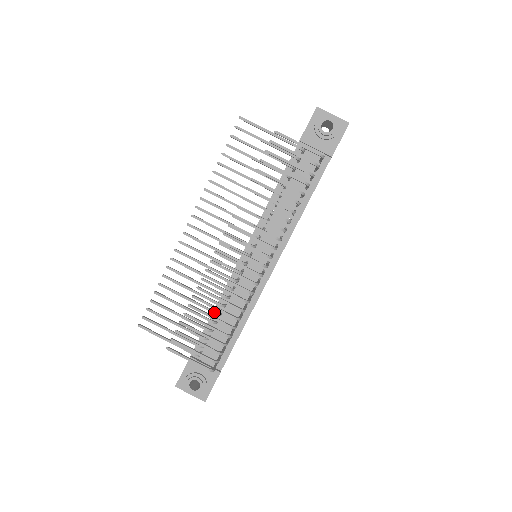
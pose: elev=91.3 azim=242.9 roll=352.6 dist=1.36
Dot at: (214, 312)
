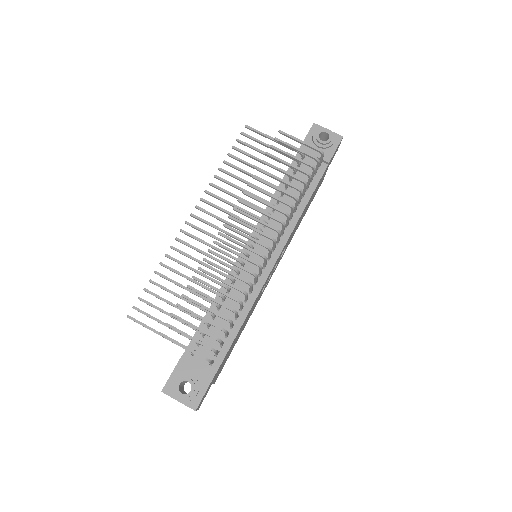
Dot at: (213, 302)
